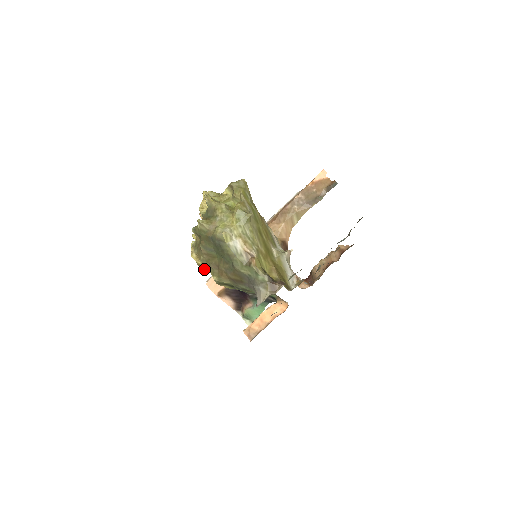
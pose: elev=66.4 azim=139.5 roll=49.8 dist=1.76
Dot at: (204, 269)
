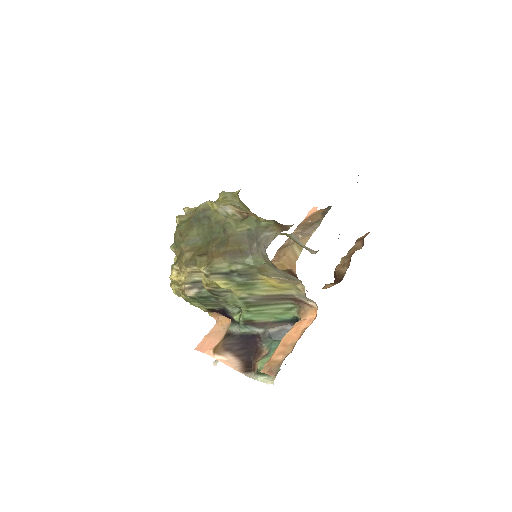
Dot at: (189, 291)
